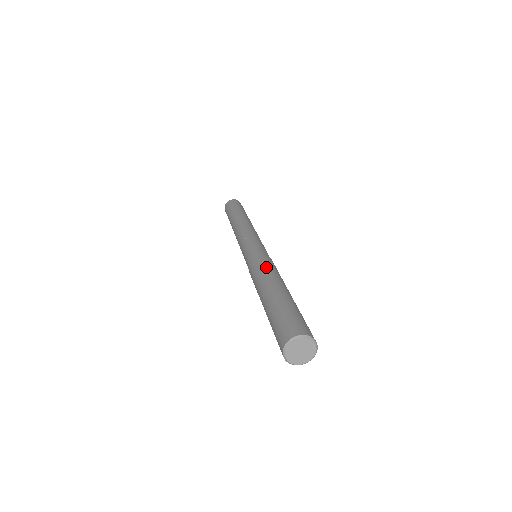
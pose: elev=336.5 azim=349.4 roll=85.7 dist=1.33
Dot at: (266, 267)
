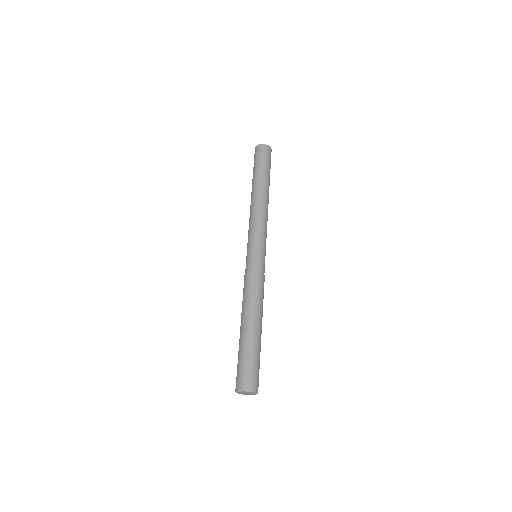
Dot at: (245, 294)
